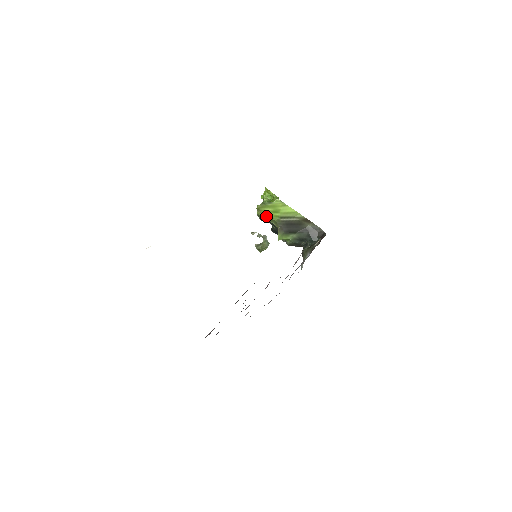
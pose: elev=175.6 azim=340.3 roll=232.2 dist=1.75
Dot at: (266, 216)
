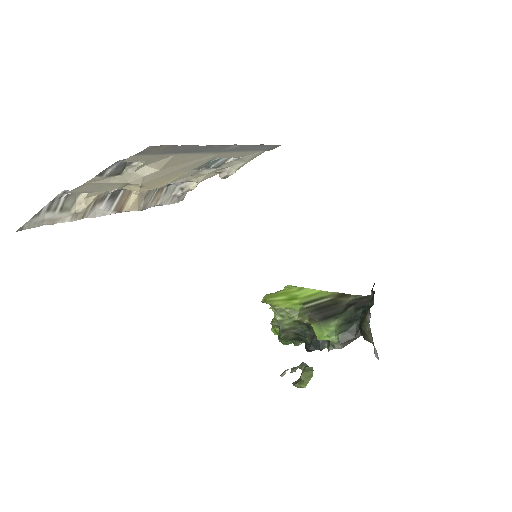
Dot at: (282, 311)
